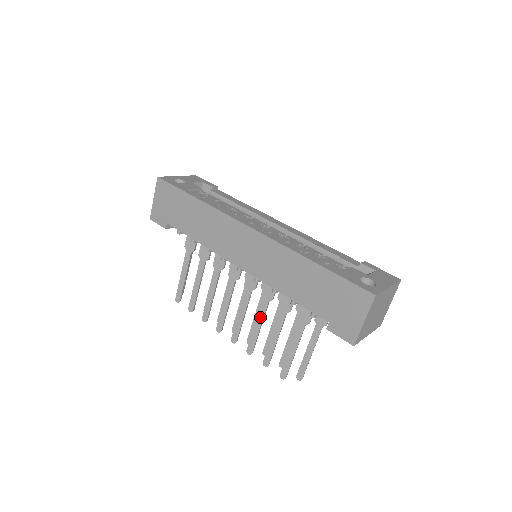
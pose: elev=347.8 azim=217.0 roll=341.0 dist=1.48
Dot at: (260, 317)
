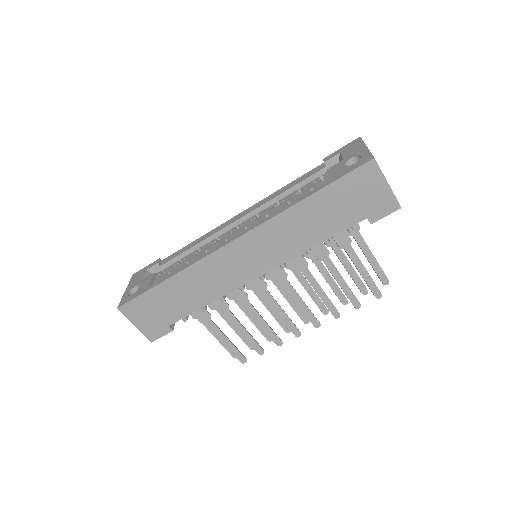
Dot at: (315, 285)
